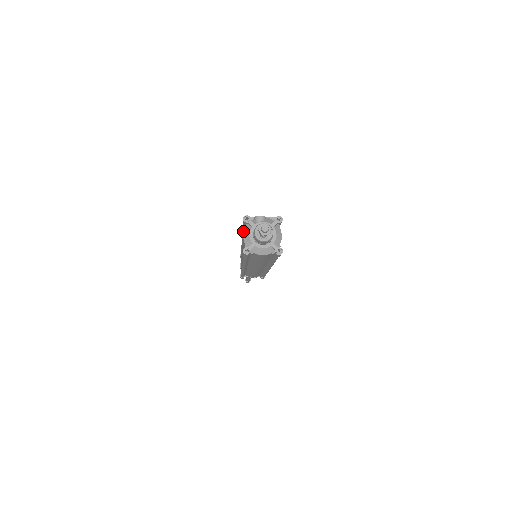
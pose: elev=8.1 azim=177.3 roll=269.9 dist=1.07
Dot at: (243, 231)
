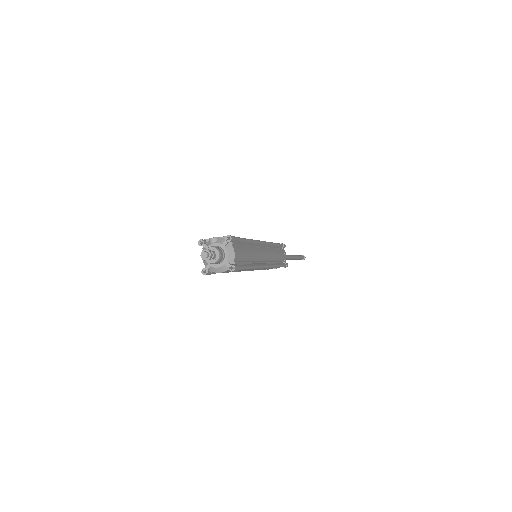
Dot at: occluded
